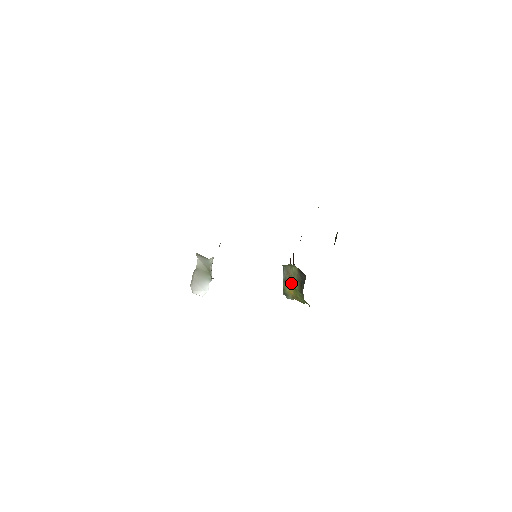
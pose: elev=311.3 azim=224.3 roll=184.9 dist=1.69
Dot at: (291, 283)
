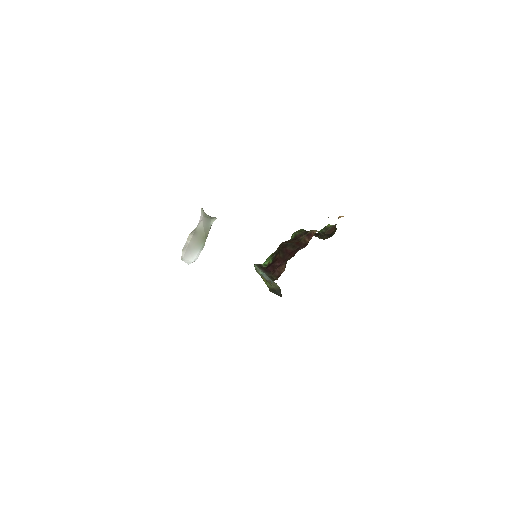
Dot at: (267, 281)
